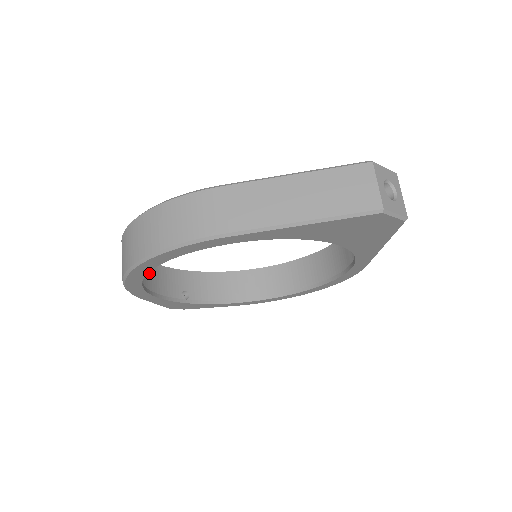
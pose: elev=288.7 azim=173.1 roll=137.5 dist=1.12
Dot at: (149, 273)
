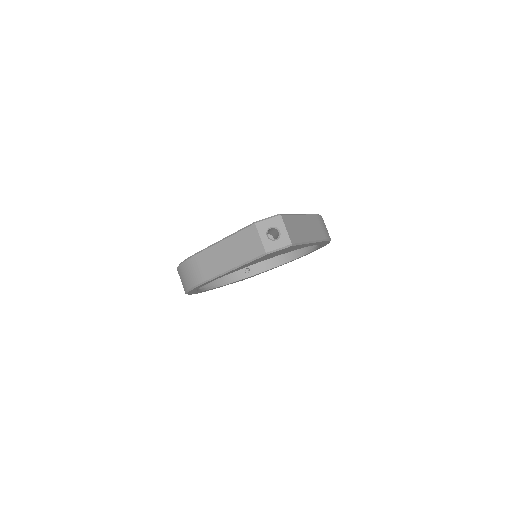
Dot at: occluded
